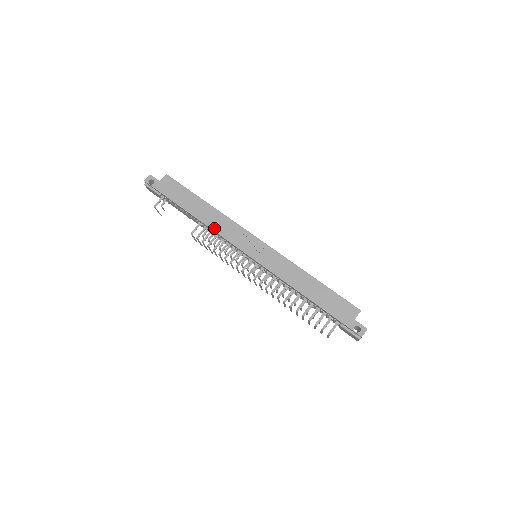
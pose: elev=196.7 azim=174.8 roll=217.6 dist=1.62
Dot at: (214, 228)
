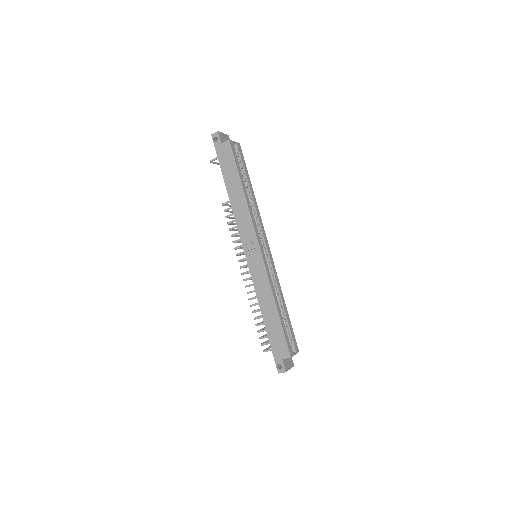
Dot at: (236, 215)
